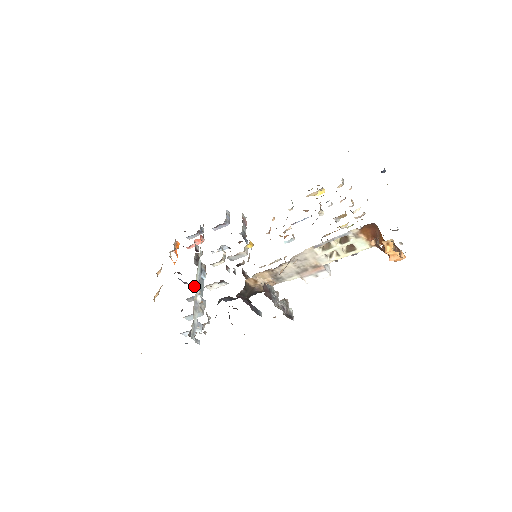
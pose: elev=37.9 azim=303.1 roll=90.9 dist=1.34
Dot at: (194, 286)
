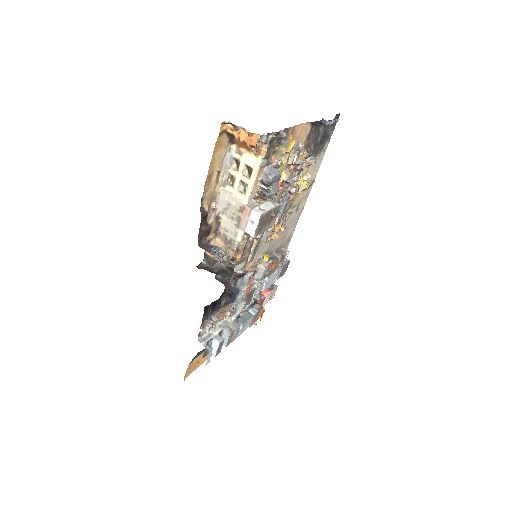
Dot at: occluded
